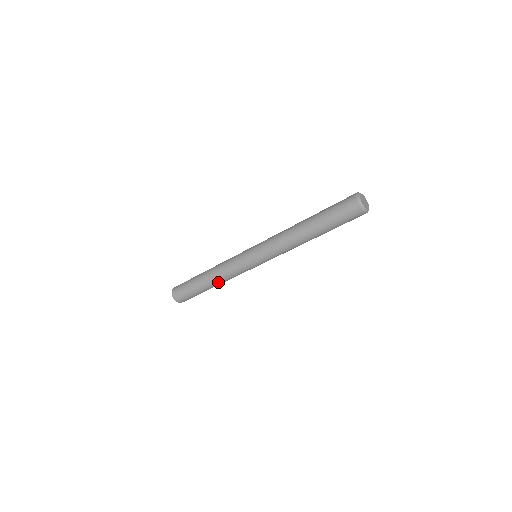
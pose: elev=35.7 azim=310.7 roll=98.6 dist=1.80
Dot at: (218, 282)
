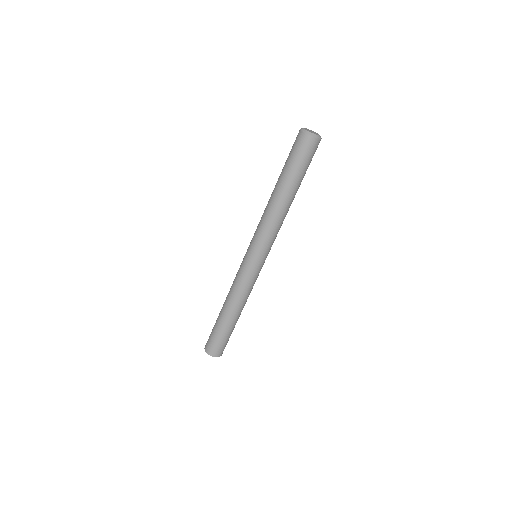
Dot at: (242, 307)
